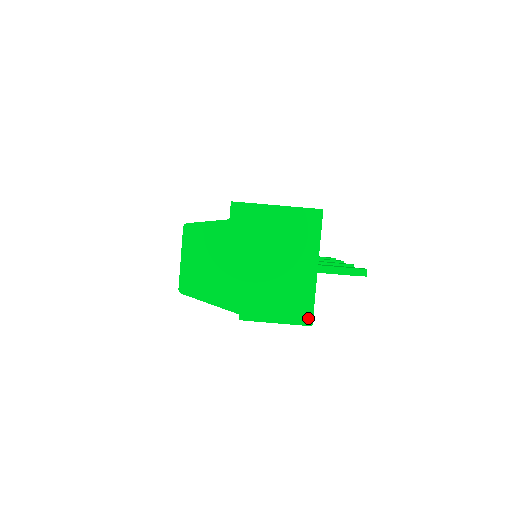
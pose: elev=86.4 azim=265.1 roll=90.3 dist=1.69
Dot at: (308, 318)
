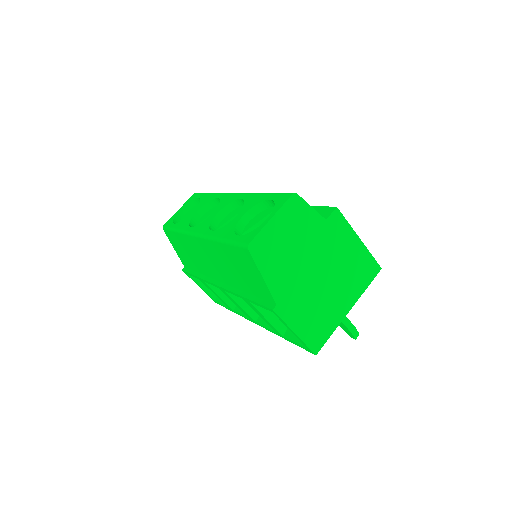
Dot at: (318, 346)
